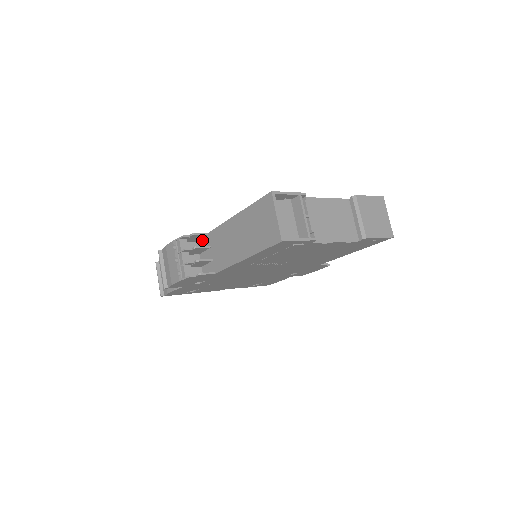
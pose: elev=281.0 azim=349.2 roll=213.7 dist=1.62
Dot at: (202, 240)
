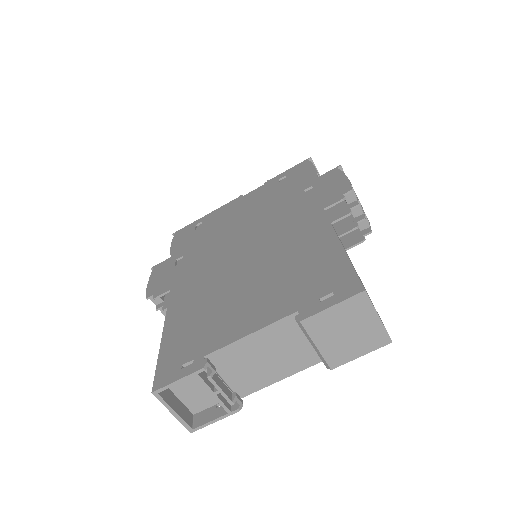
Dot at: occluded
